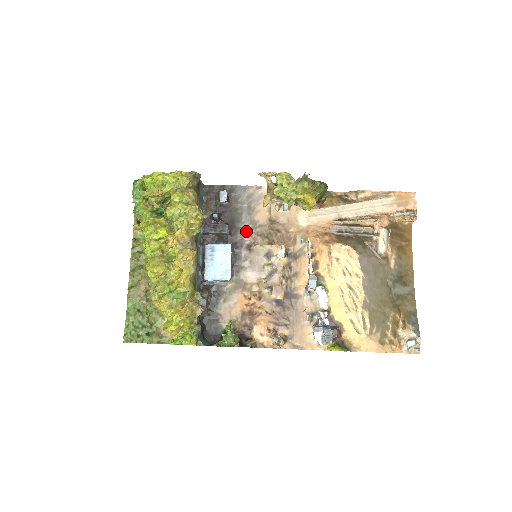
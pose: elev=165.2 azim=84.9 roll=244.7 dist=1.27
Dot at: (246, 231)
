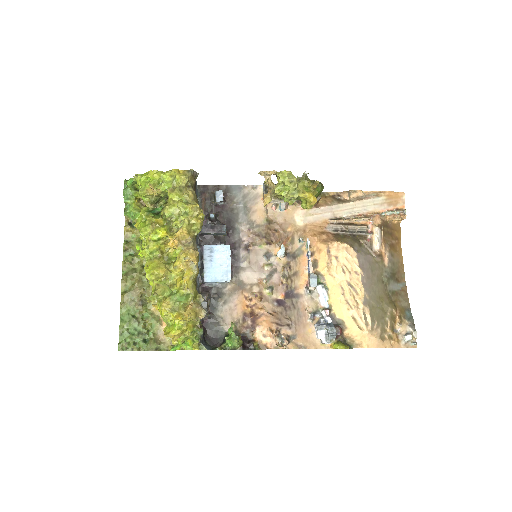
Dot at: (243, 231)
